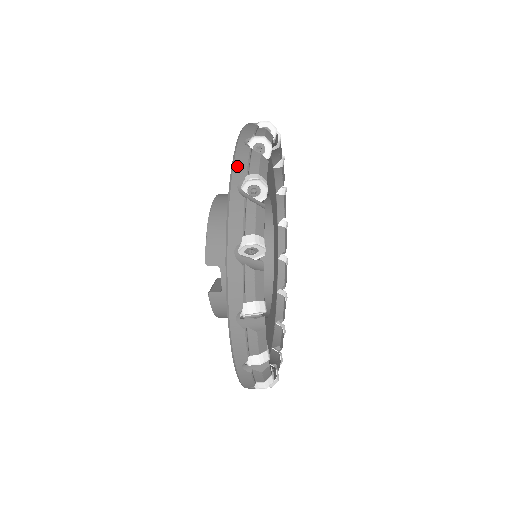
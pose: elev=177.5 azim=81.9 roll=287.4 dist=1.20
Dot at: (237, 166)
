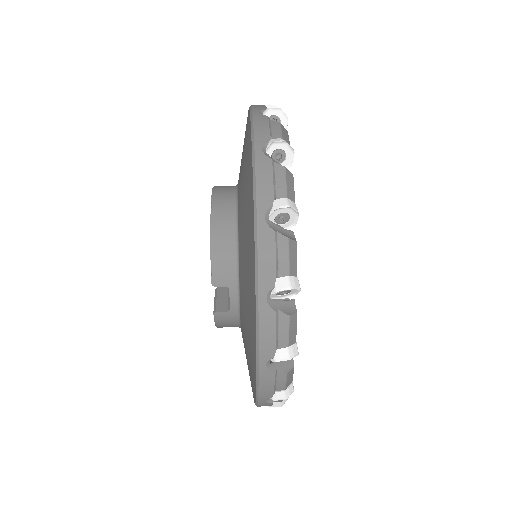
Dot at: (261, 188)
